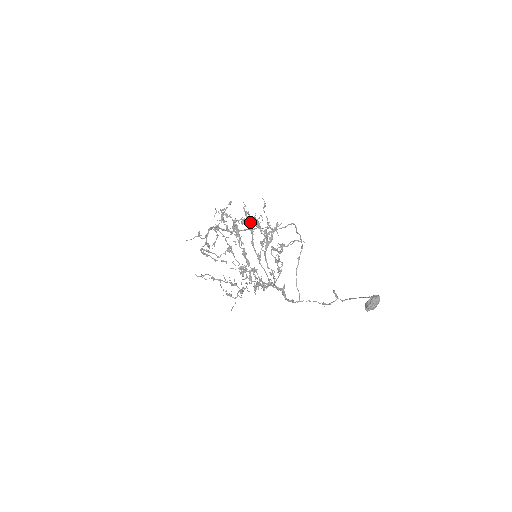
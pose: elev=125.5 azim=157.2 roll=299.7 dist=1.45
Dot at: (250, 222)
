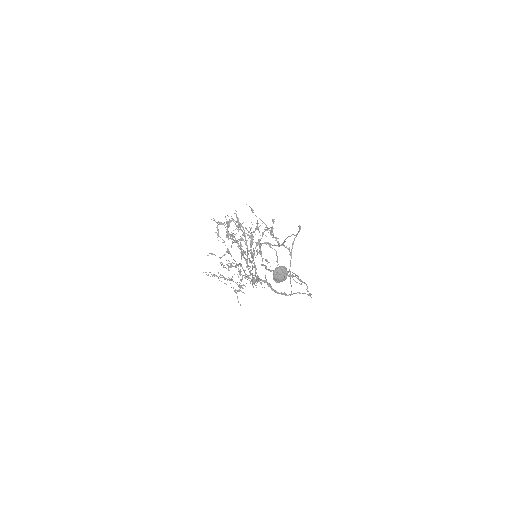
Dot at: occluded
